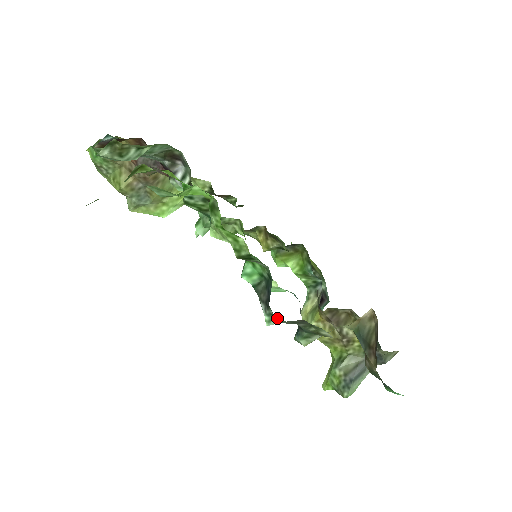
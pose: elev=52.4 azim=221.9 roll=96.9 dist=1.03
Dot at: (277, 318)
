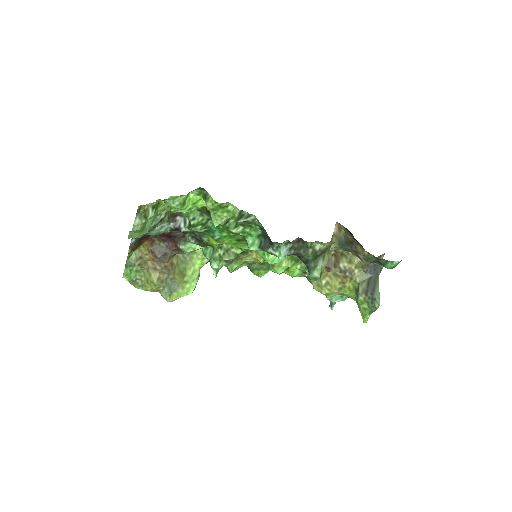
Dot at: (281, 245)
